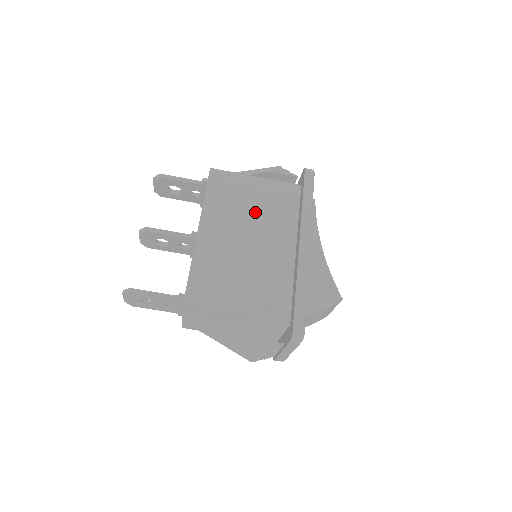
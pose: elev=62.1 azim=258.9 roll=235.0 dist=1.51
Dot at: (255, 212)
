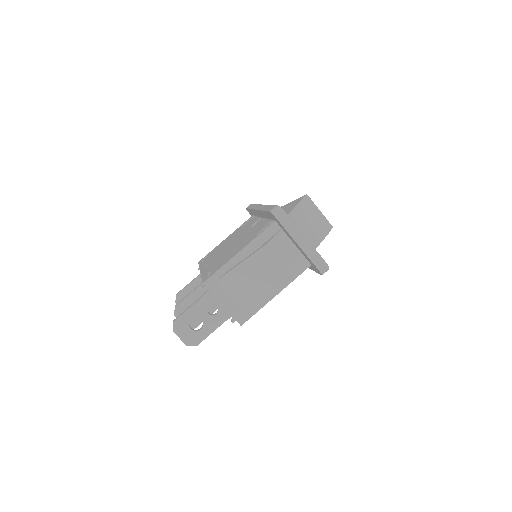
Dot at: occluded
